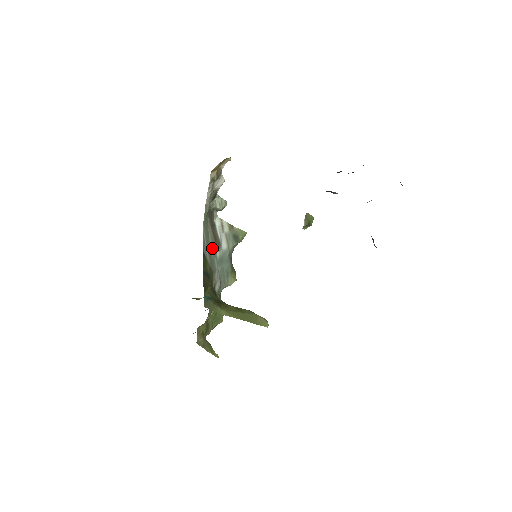
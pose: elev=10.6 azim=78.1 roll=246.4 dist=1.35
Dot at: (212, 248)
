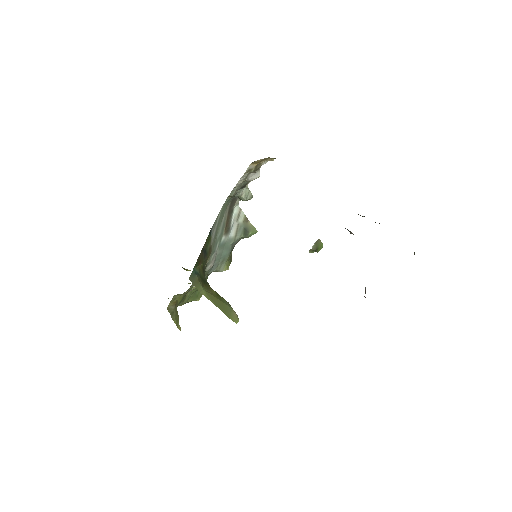
Dot at: (220, 231)
